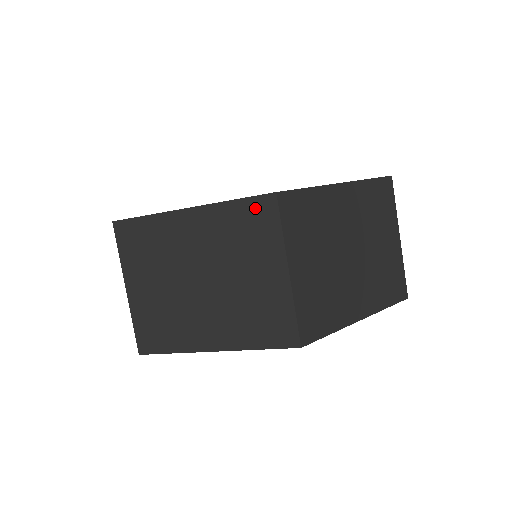
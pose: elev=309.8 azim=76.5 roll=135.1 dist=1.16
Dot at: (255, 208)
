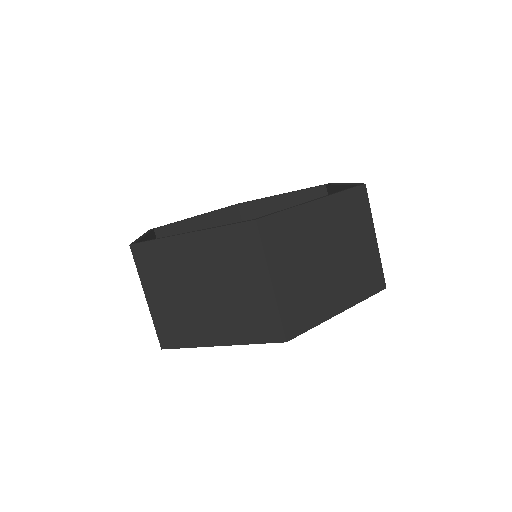
Dot at: (240, 233)
